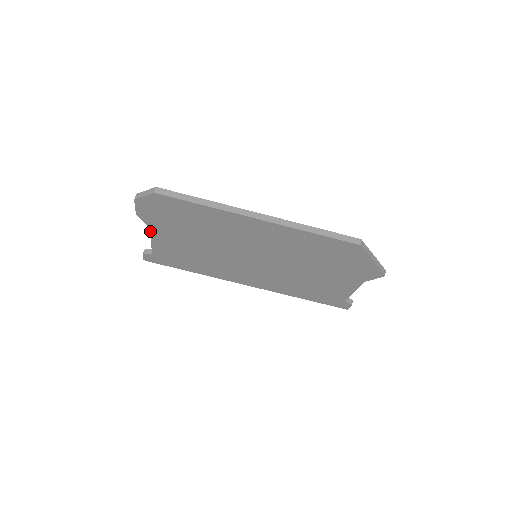
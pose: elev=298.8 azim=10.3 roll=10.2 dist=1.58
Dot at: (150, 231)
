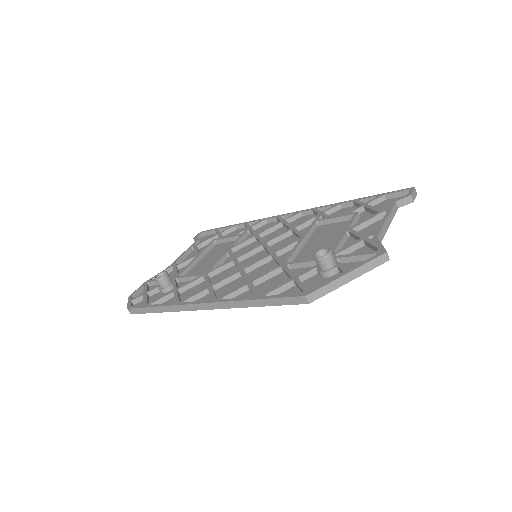
Dot at: occluded
